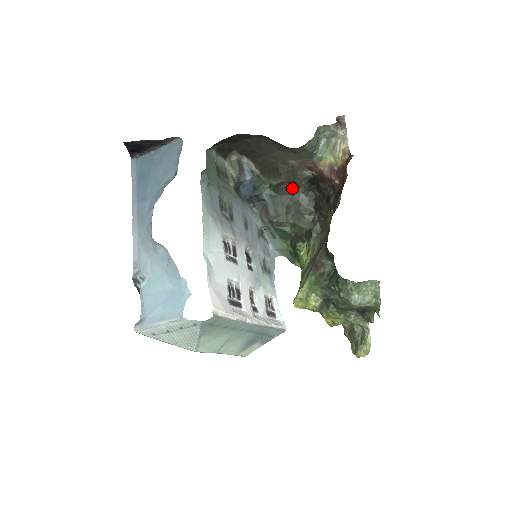
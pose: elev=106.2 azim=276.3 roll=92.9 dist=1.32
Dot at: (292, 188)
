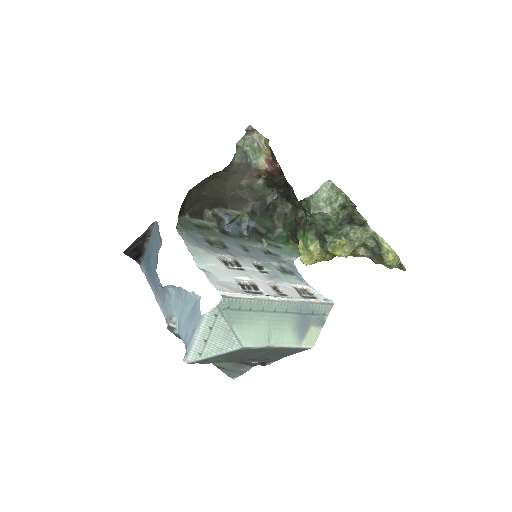
Dot at: (263, 203)
